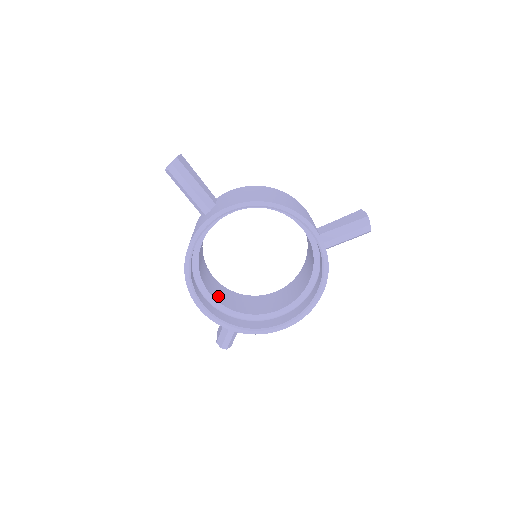
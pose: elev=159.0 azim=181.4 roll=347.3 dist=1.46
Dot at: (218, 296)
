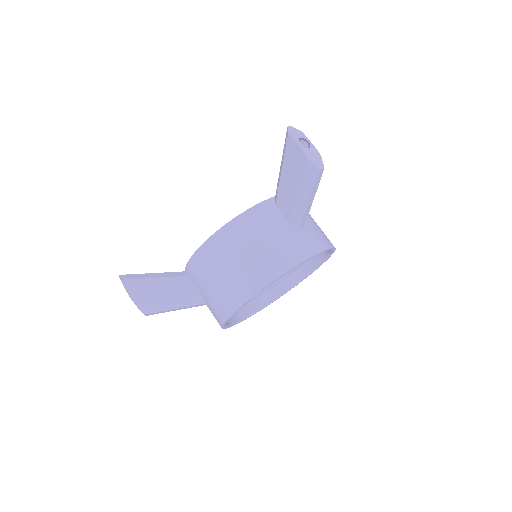
Dot at: occluded
